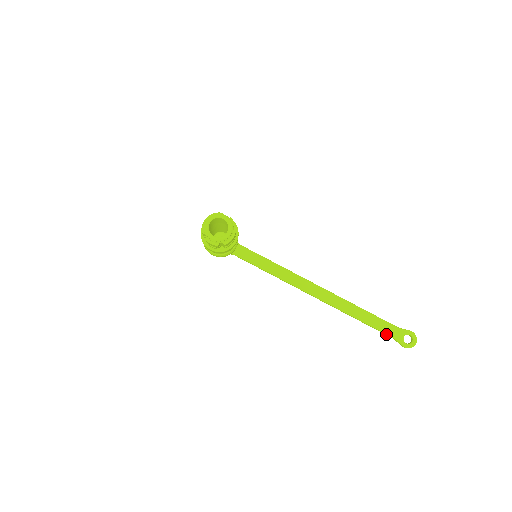
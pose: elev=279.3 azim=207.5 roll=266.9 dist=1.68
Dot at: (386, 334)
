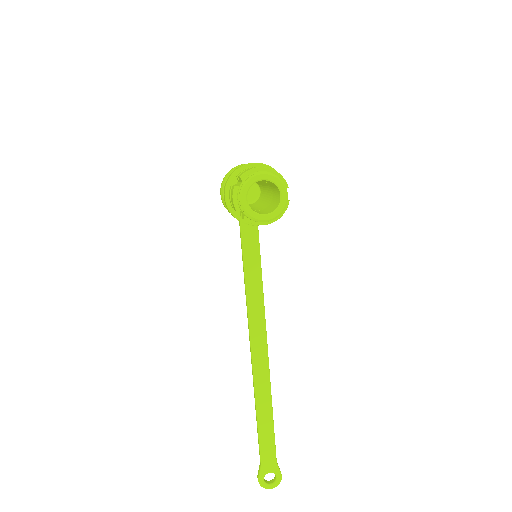
Dot at: (260, 453)
